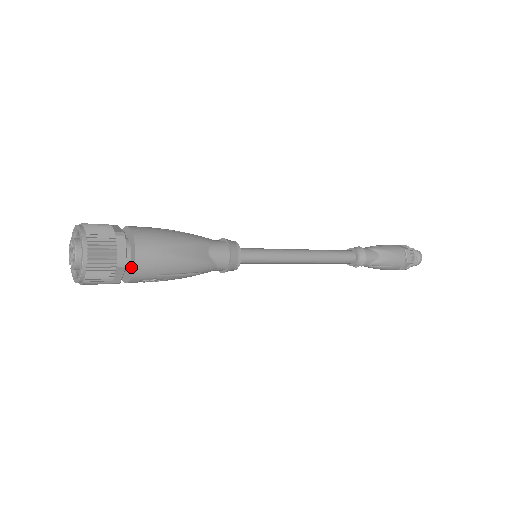
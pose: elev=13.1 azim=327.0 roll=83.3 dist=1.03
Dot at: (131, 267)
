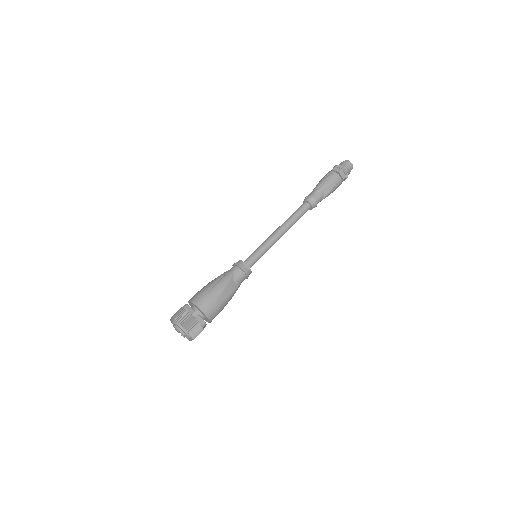
Dot at: (207, 320)
